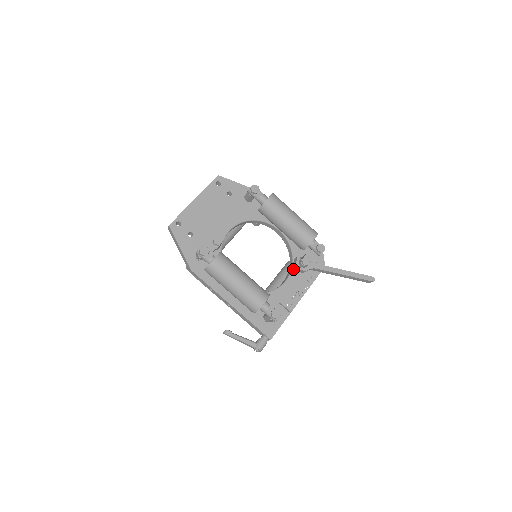
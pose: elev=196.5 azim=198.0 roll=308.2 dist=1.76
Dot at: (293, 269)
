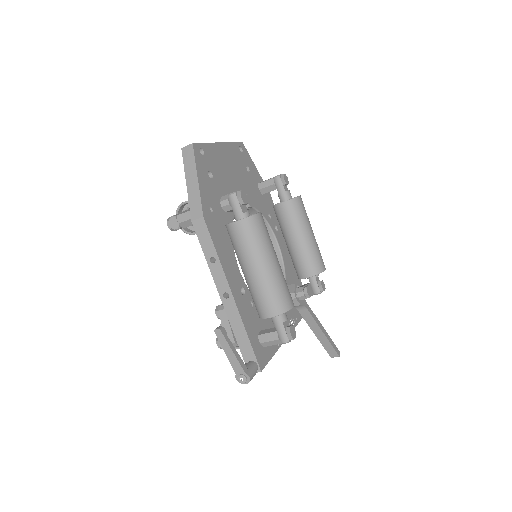
Dot at: occluded
